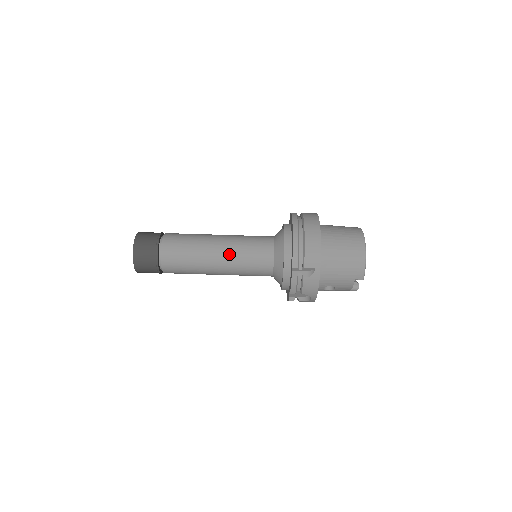
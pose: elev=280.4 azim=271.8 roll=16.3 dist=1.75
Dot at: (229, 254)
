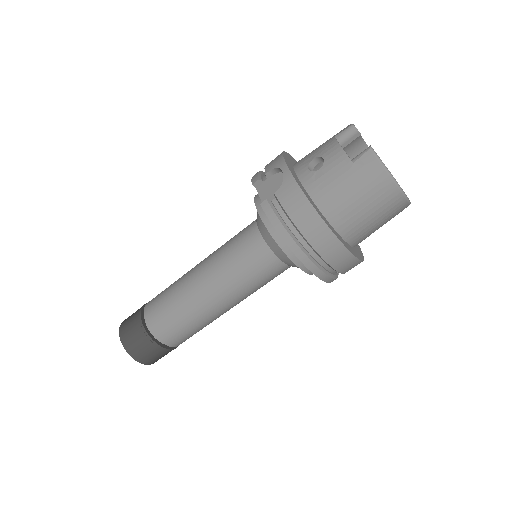
Dot at: (241, 300)
